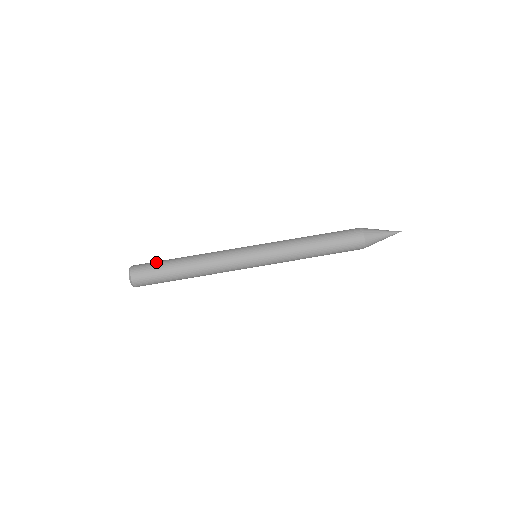
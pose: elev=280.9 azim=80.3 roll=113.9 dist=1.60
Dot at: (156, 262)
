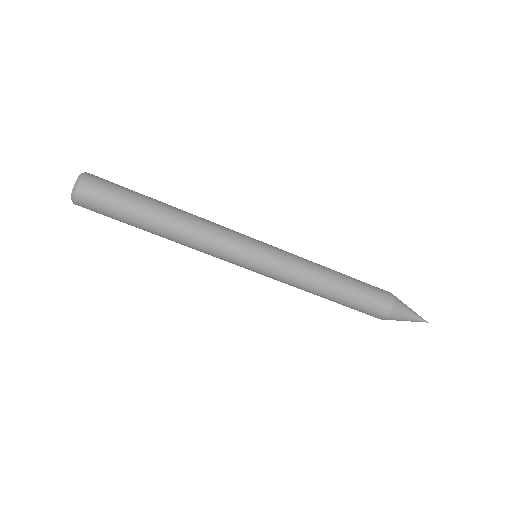
Dot at: (115, 210)
